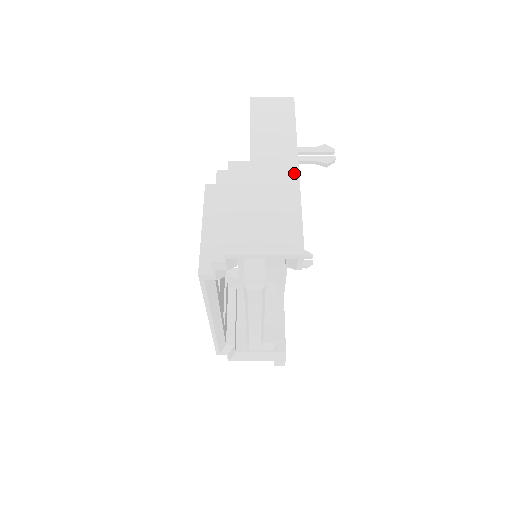
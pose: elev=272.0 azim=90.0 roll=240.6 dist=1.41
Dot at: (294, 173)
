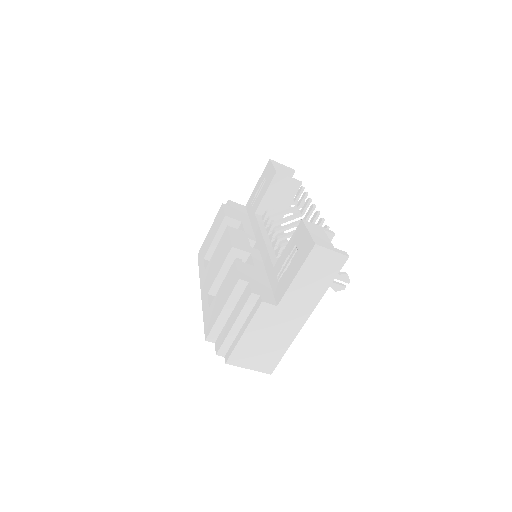
Dot at: (301, 324)
